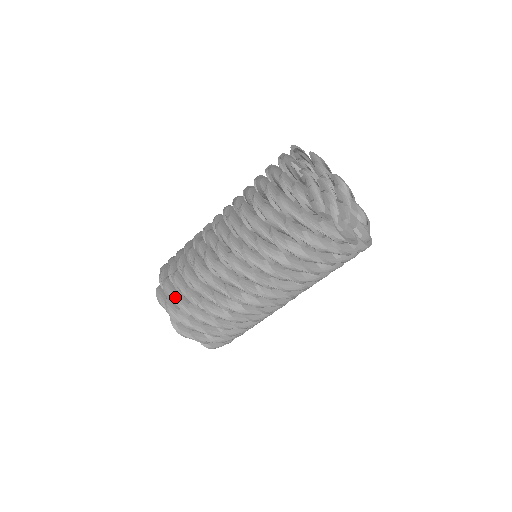
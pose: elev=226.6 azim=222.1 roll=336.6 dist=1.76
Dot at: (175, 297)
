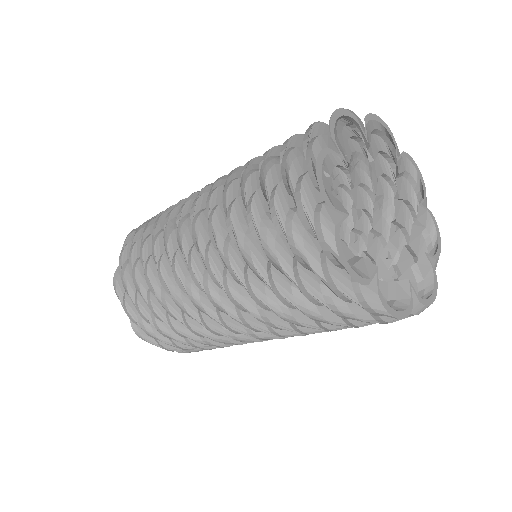
Dot at: (170, 342)
